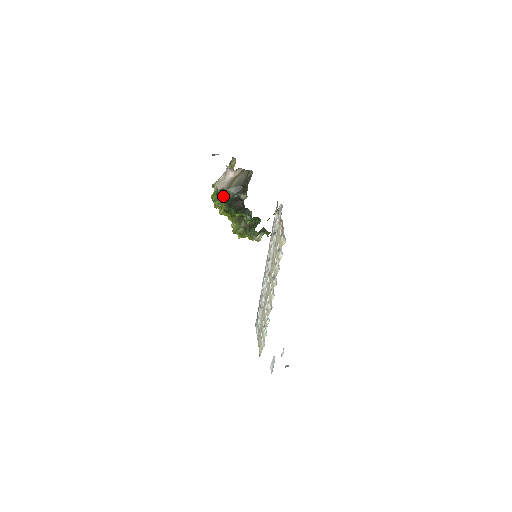
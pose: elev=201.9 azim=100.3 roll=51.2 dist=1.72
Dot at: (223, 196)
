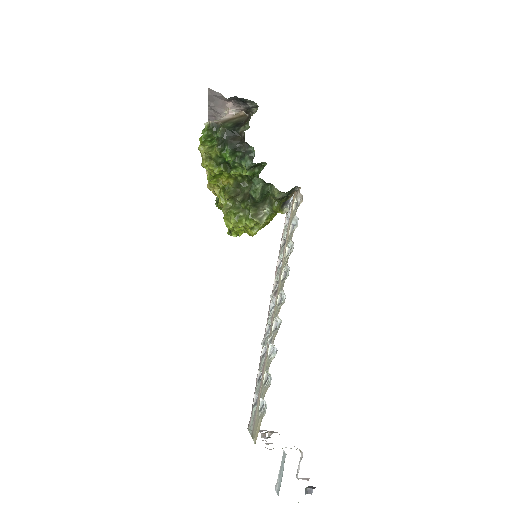
Dot at: (216, 137)
